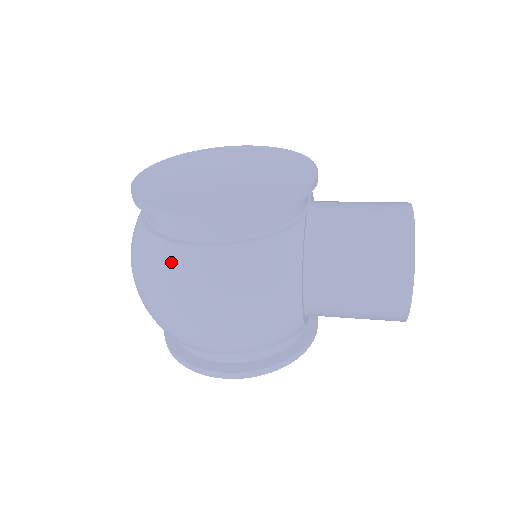
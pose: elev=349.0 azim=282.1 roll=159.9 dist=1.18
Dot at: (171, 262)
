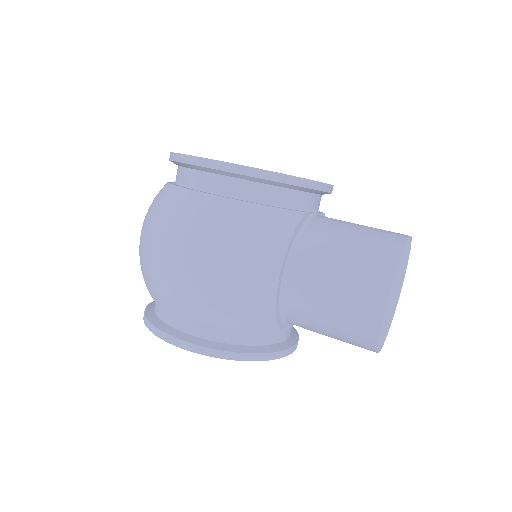
Dot at: (176, 202)
